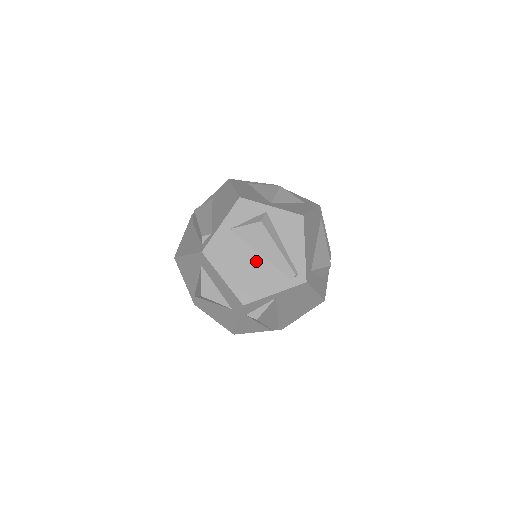
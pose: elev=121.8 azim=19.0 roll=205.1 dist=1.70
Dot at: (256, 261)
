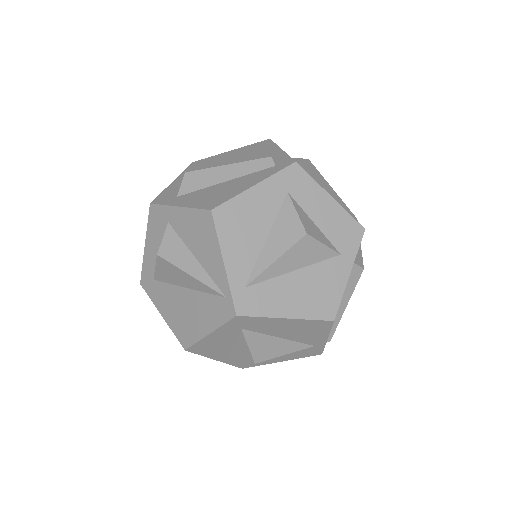
Dot at: occluded
